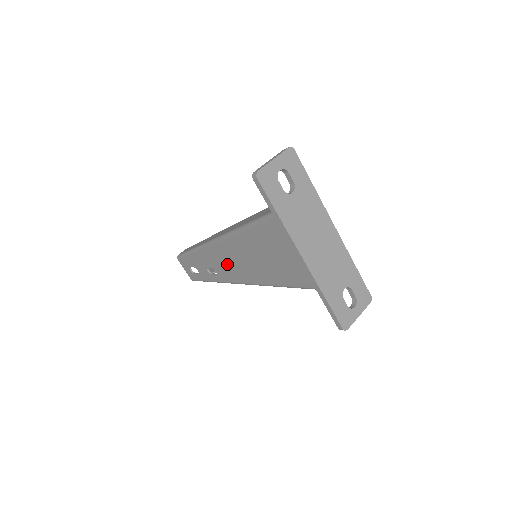
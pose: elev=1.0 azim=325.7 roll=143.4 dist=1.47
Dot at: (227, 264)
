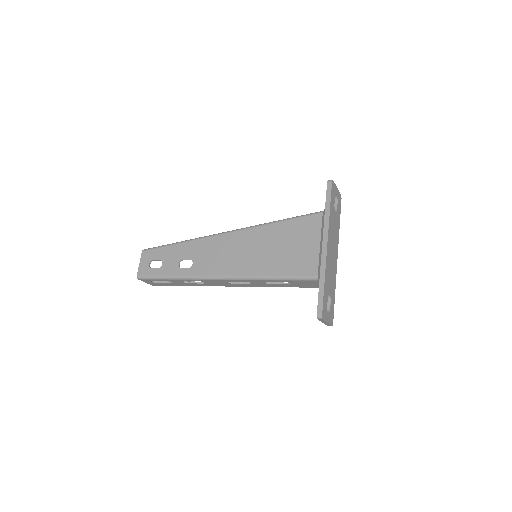
Dot at: (219, 255)
